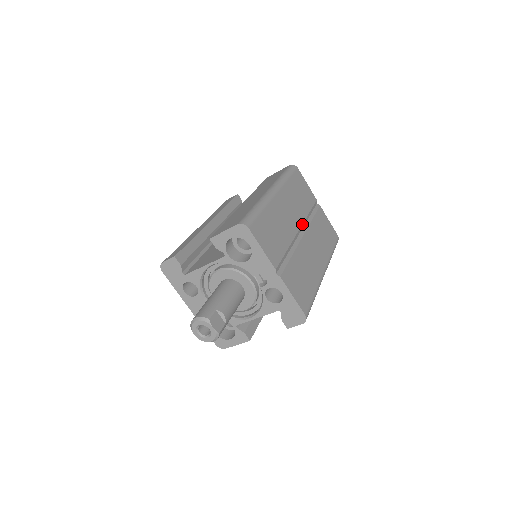
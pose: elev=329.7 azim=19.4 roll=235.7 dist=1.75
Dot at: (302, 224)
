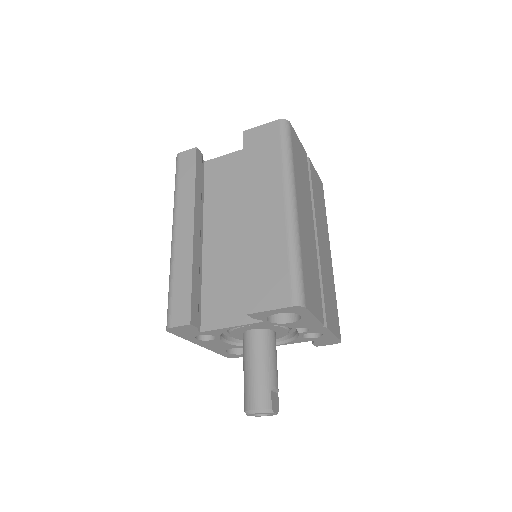
Dot at: occluded
